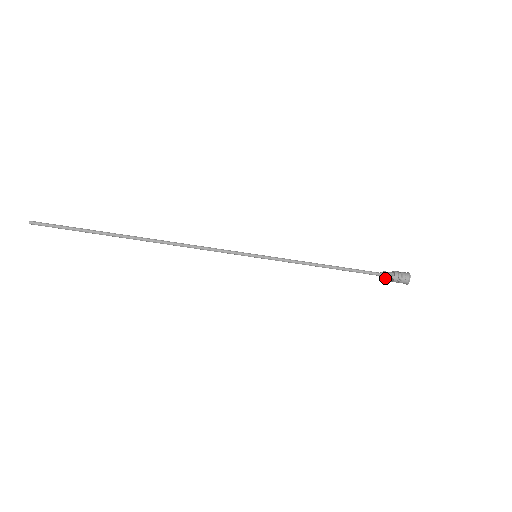
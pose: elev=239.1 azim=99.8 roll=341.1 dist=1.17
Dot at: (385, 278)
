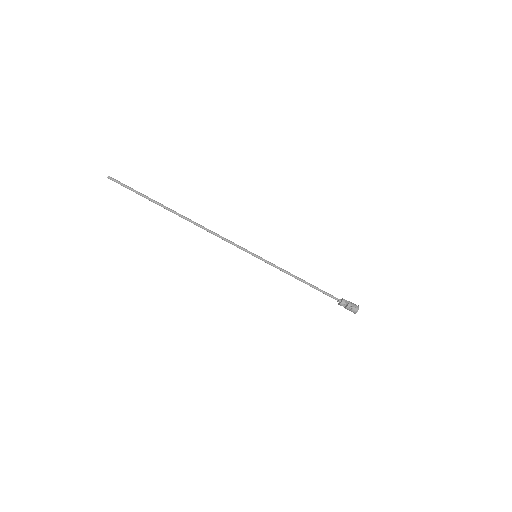
Dot at: (343, 300)
